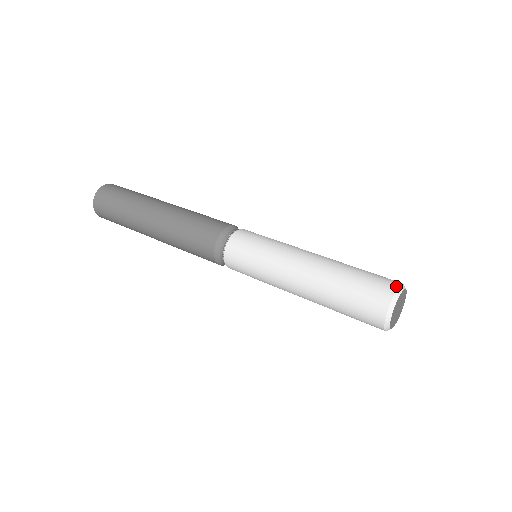
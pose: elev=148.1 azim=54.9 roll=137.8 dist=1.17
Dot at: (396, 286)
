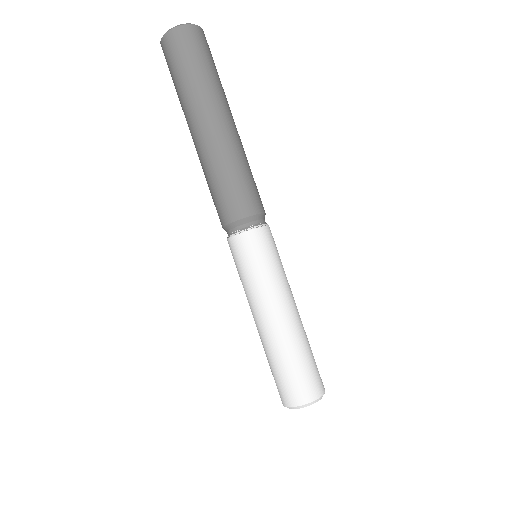
Dot at: (322, 393)
